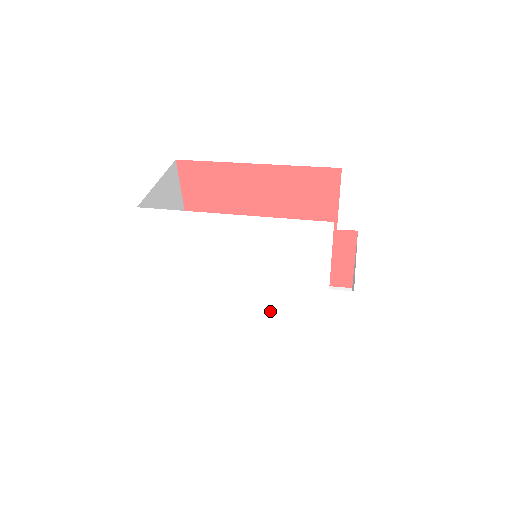
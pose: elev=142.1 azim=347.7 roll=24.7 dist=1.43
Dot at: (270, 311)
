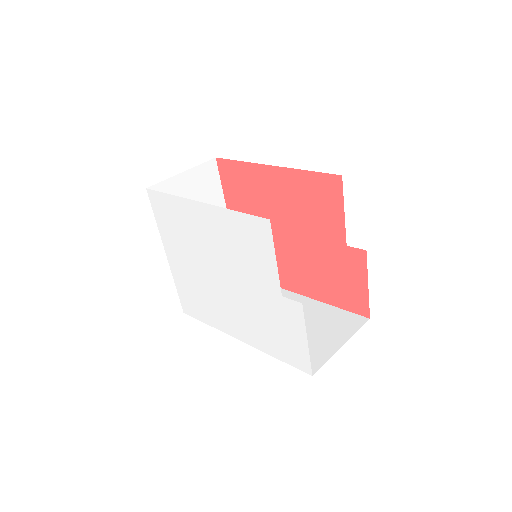
Dot at: (244, 310)
